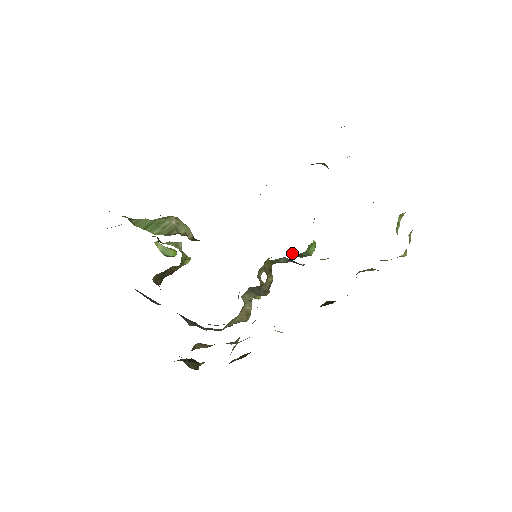
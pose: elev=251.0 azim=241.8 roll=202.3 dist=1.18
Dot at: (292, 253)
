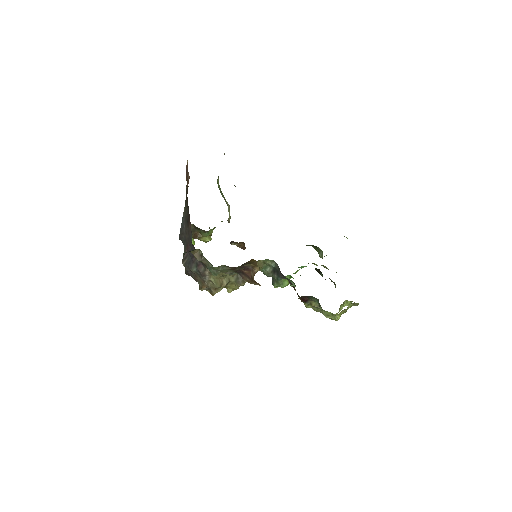
Dot at: (272, 278)
